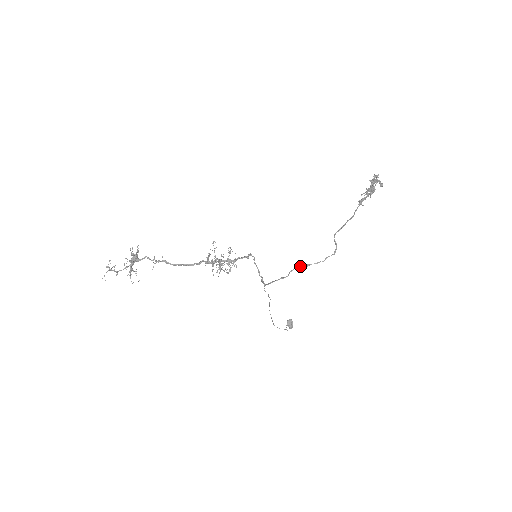
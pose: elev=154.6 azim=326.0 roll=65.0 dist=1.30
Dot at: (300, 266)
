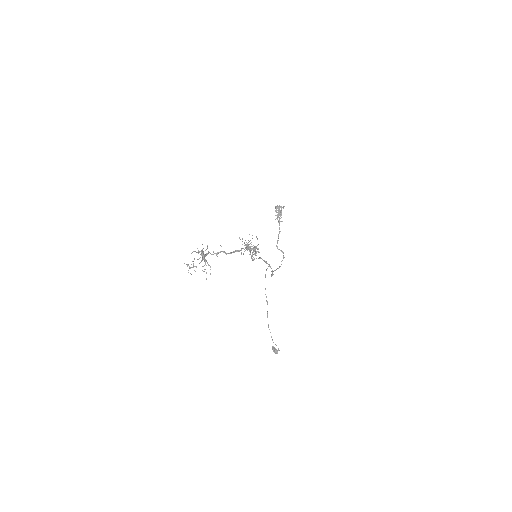
Dot at: occluded
